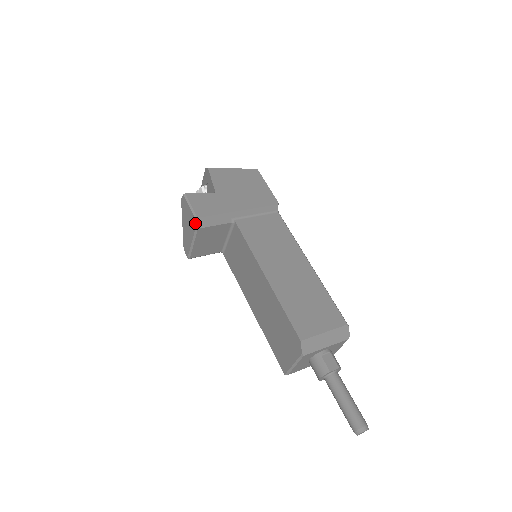
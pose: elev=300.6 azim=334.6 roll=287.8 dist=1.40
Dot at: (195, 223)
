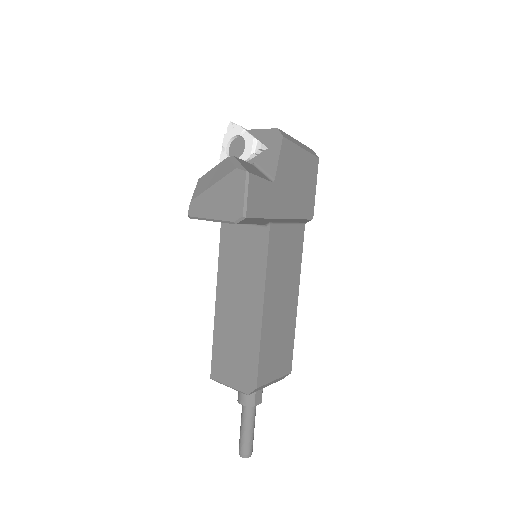
Dot at: (238, 219)
